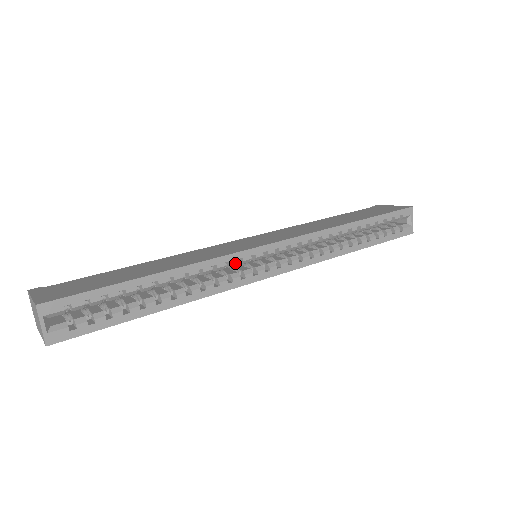
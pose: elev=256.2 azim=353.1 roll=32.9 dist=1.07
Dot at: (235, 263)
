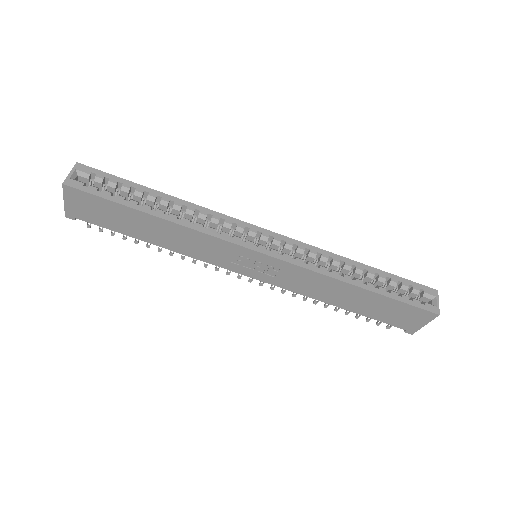
Dot at: (229, 224)
